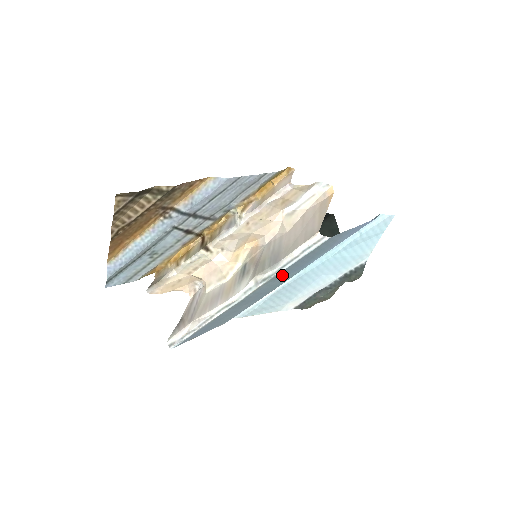
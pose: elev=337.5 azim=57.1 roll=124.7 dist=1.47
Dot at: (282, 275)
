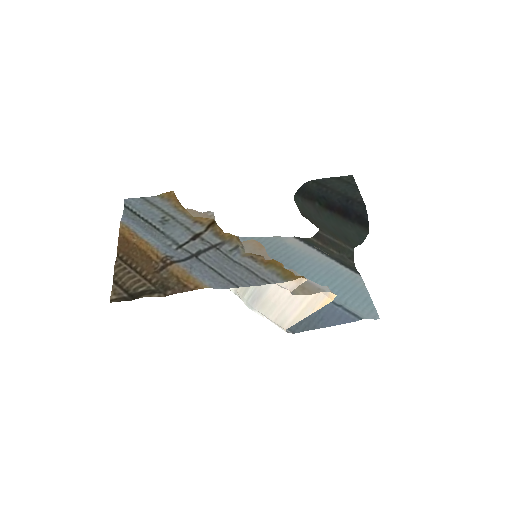
Dot at: occluded
